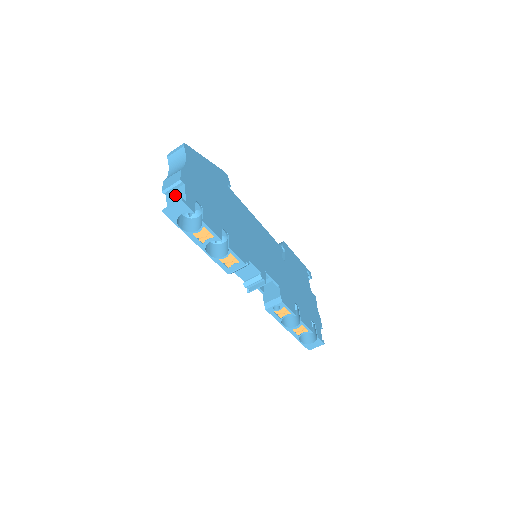
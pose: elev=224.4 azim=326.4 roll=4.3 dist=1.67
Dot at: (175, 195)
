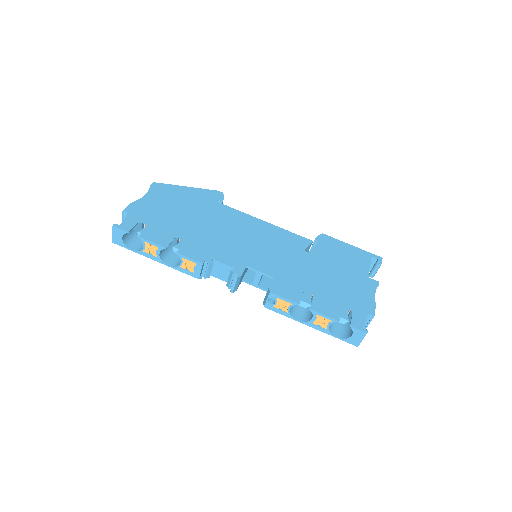
Dot at: occluded
